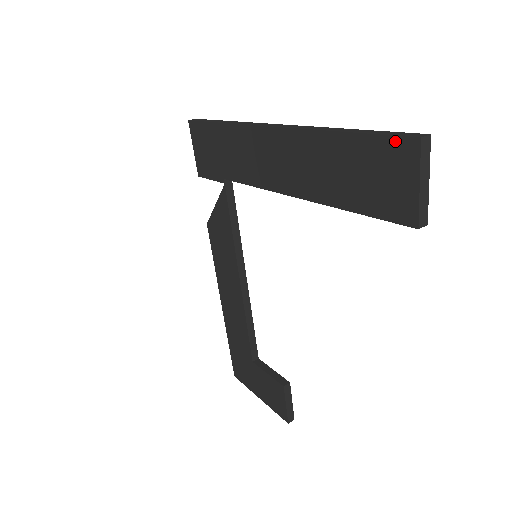
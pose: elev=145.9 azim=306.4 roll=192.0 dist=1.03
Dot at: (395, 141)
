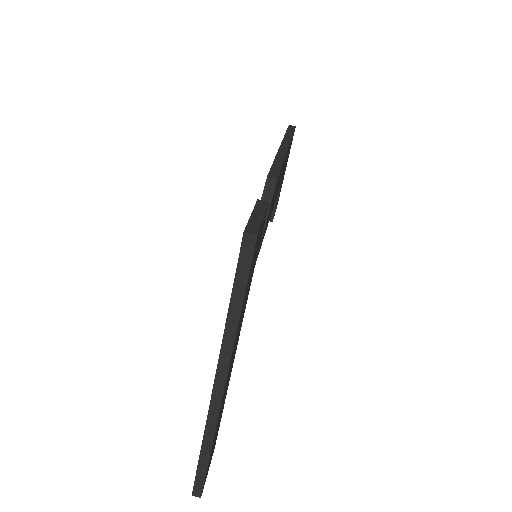
Dot at: (195, 481)
